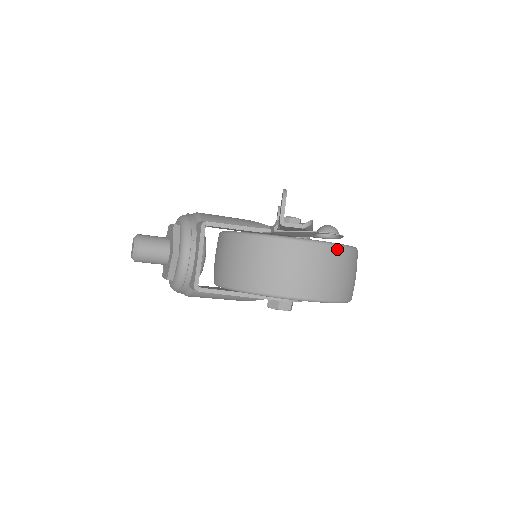
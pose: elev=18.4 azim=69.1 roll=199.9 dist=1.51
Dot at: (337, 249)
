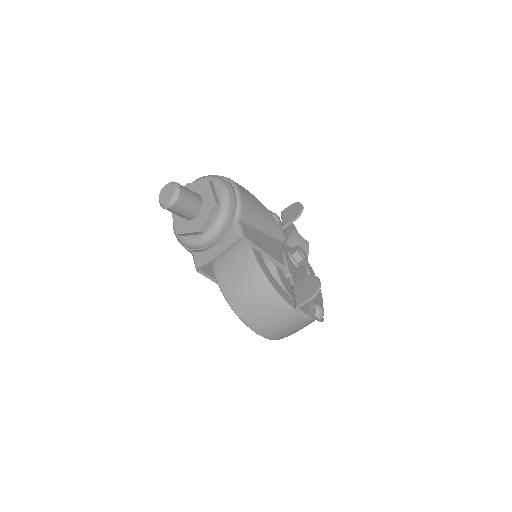
Dot at: (312, 321)
